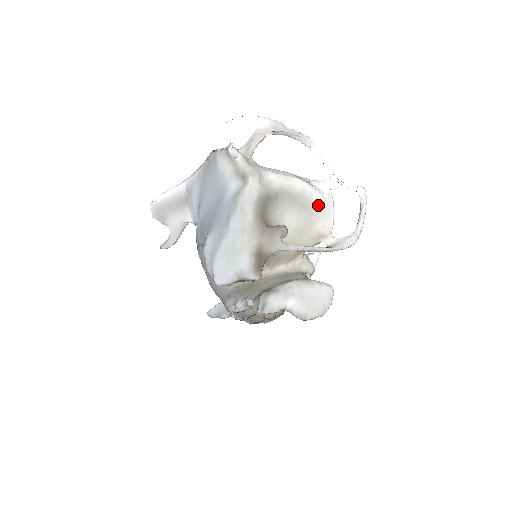
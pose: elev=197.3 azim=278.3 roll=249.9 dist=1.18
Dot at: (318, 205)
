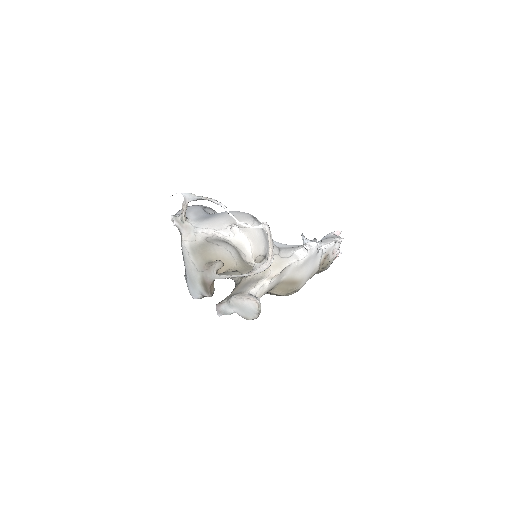
Dot at: (233, 245)
